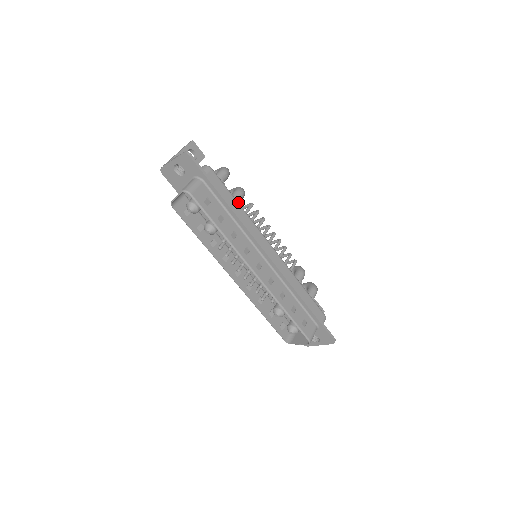
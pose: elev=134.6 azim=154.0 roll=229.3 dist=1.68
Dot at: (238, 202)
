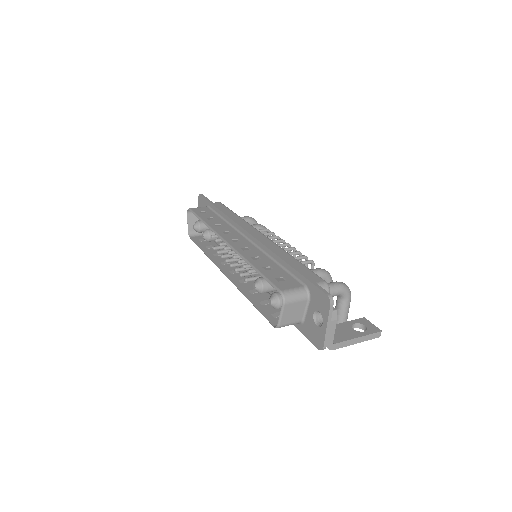
Dot at: occluded
